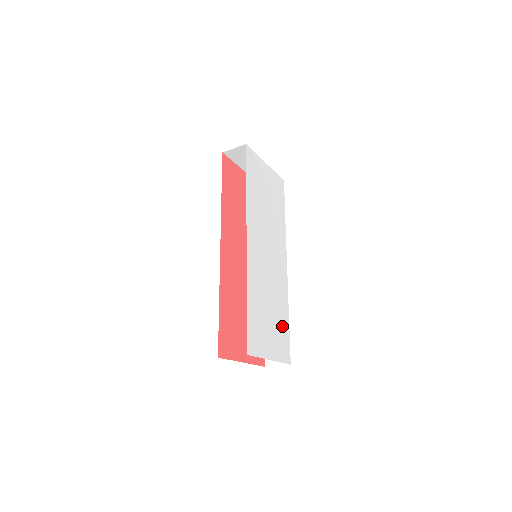
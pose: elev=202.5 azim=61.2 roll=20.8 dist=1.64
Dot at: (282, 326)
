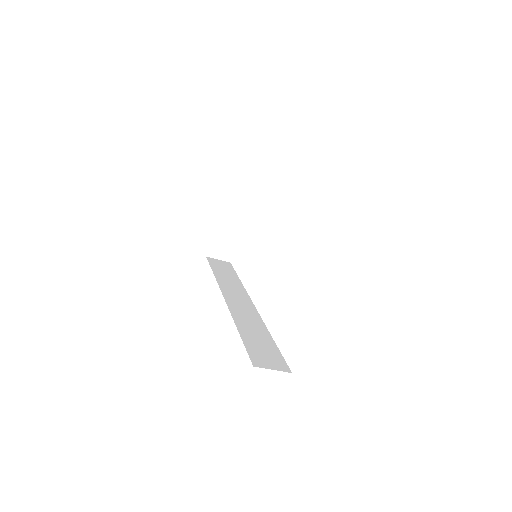
Dot at: occluded
